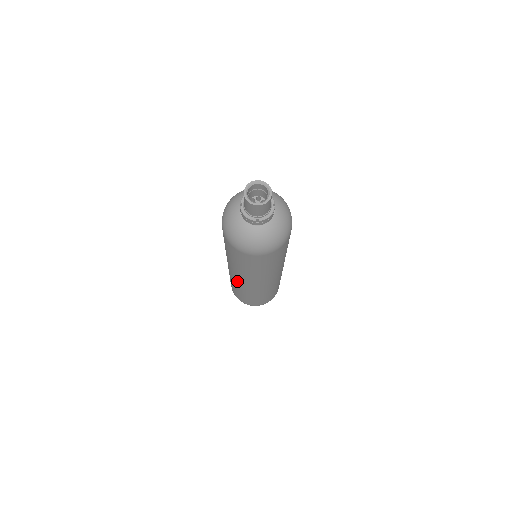
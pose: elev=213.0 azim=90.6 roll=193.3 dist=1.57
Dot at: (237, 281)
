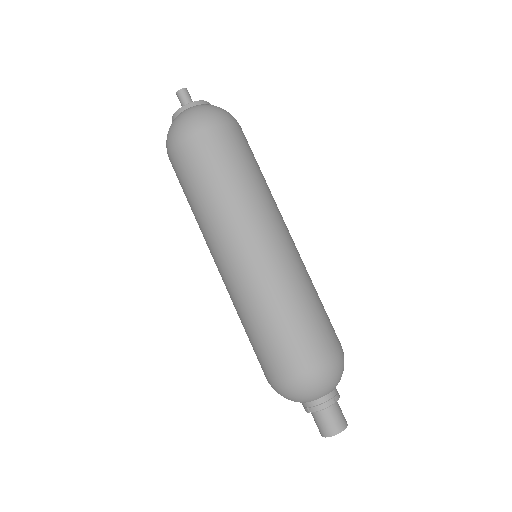
Dot at: occluded
